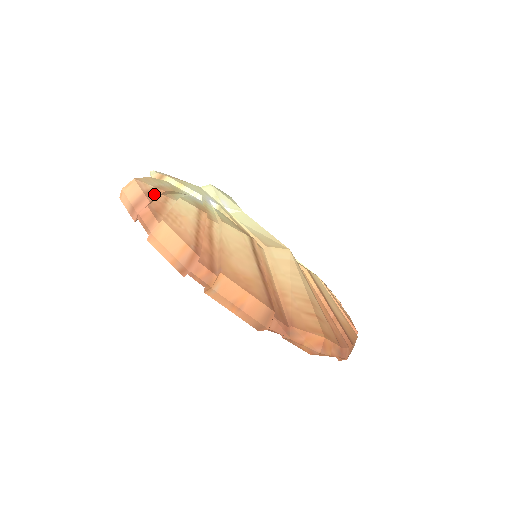
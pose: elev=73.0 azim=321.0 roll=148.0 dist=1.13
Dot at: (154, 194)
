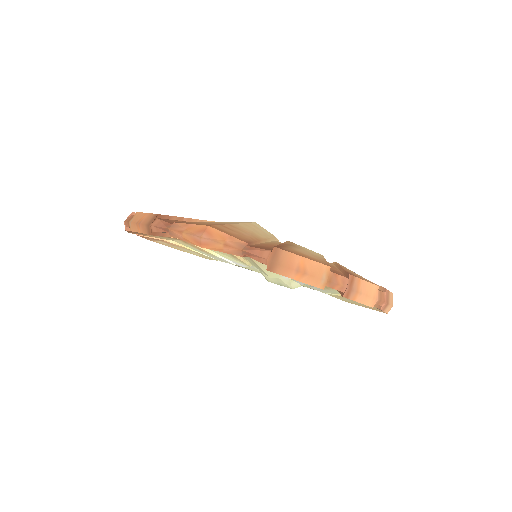
Dot at: occluded
